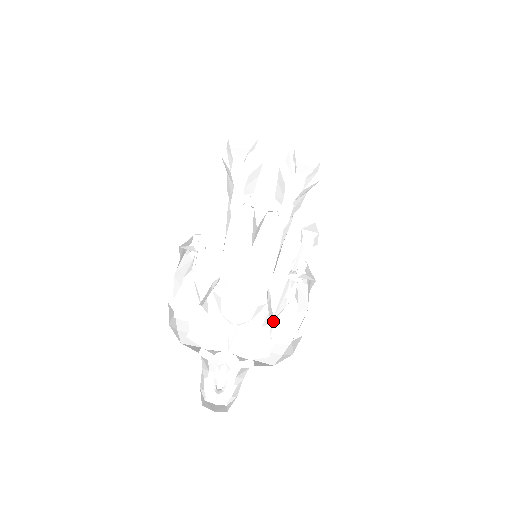
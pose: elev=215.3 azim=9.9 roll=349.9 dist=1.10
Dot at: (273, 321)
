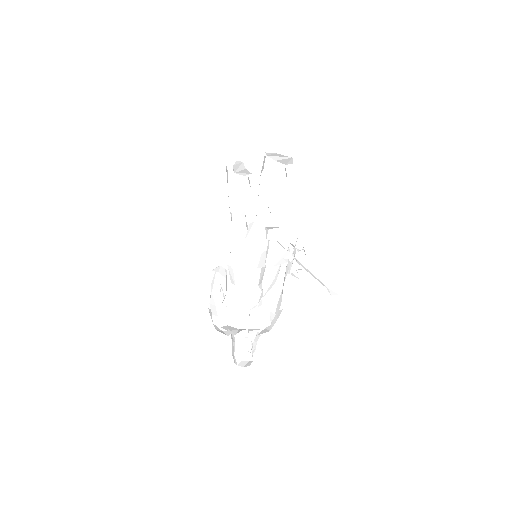
Dot at: (258, 305)
